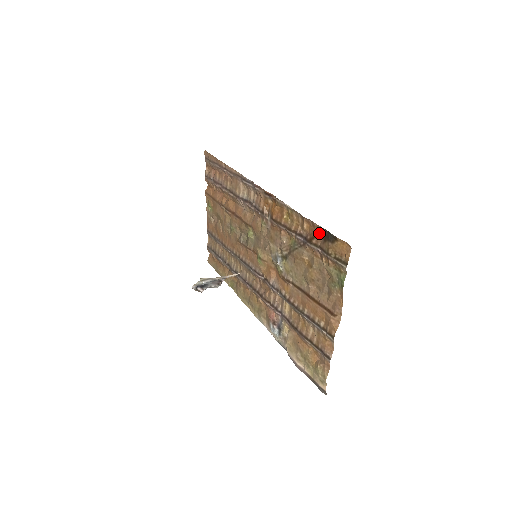
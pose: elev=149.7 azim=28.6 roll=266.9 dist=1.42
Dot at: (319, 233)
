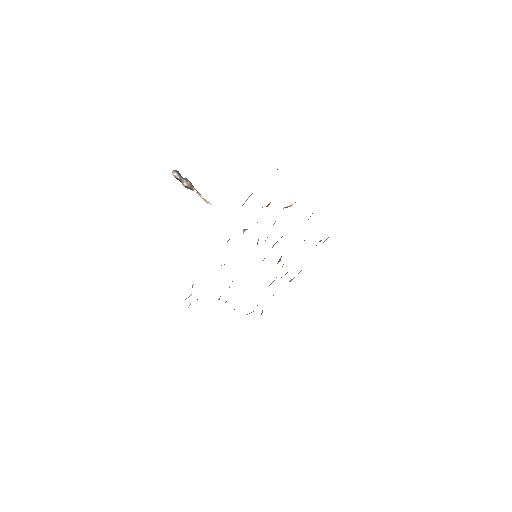
Dot at: occluded
